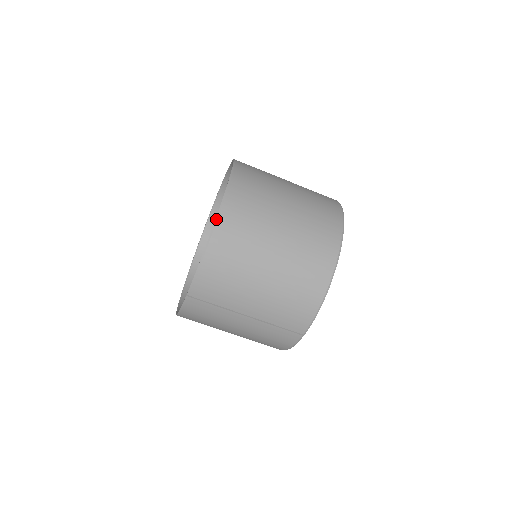
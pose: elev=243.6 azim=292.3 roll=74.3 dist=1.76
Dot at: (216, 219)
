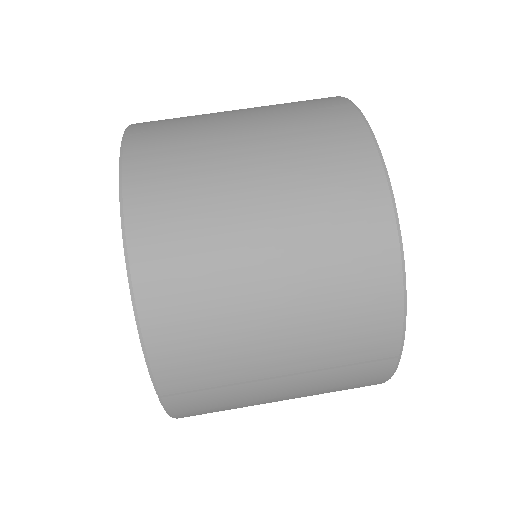
Dot at: (123, 242)
